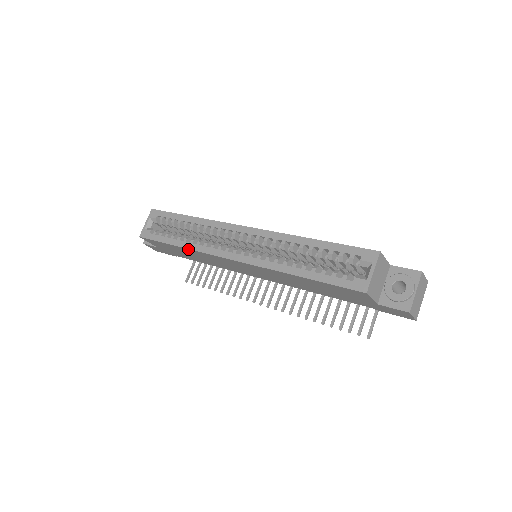
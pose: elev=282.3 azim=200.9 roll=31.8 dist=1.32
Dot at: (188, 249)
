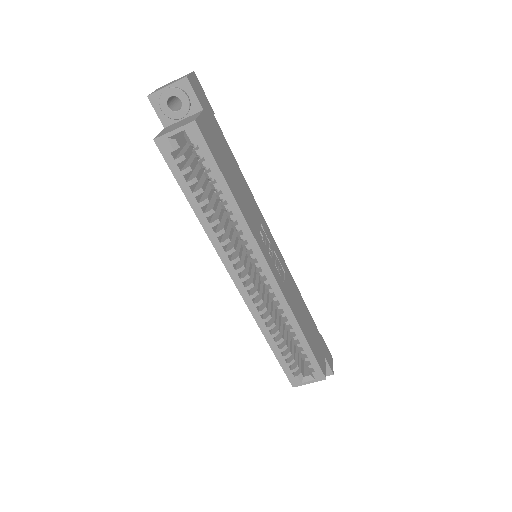
Dot at: (203, 226)
